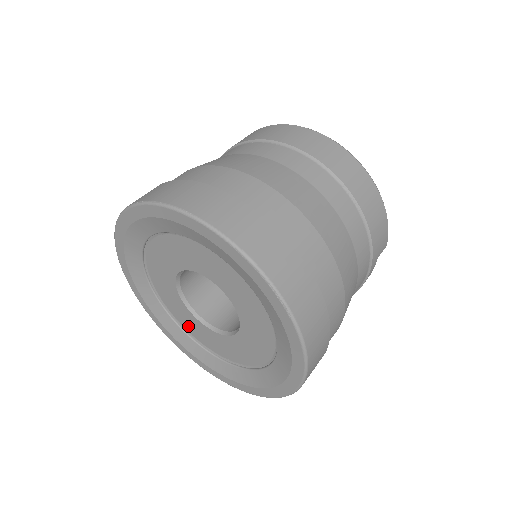
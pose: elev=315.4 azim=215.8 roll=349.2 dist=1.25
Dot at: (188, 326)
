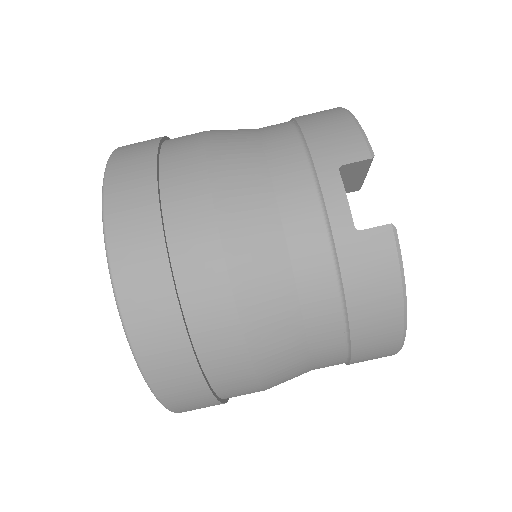
Dot at: occluded
